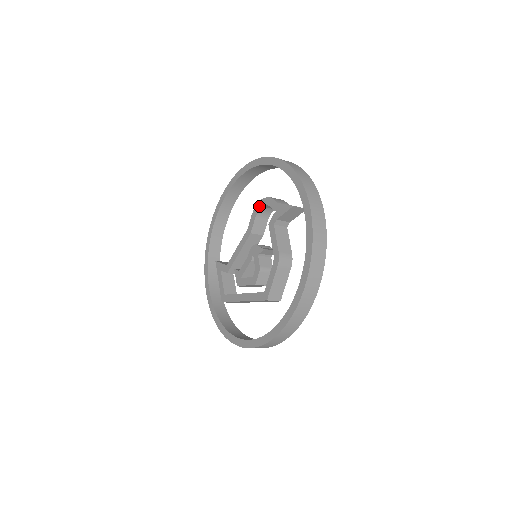
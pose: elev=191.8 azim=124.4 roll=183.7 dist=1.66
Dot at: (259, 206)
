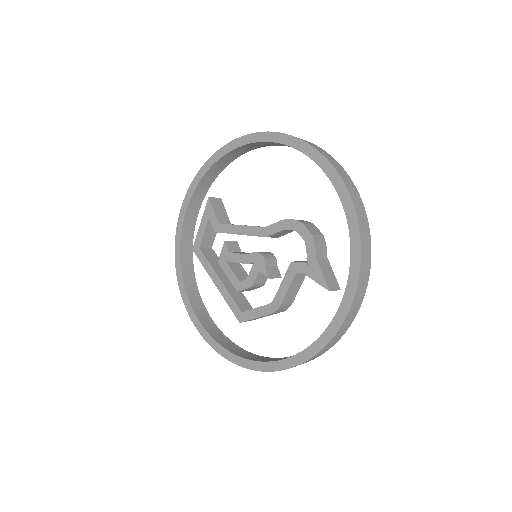
Dot at: (295, 227)
